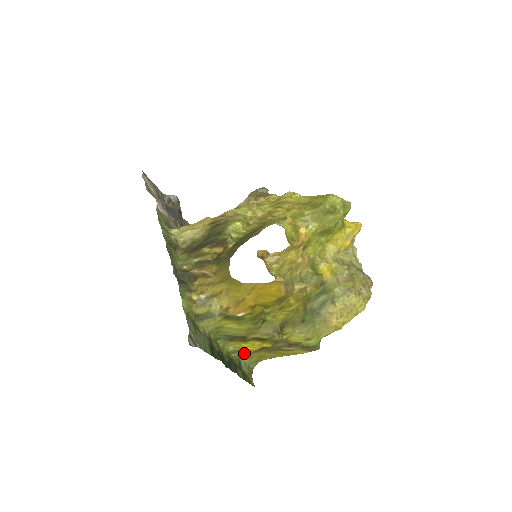
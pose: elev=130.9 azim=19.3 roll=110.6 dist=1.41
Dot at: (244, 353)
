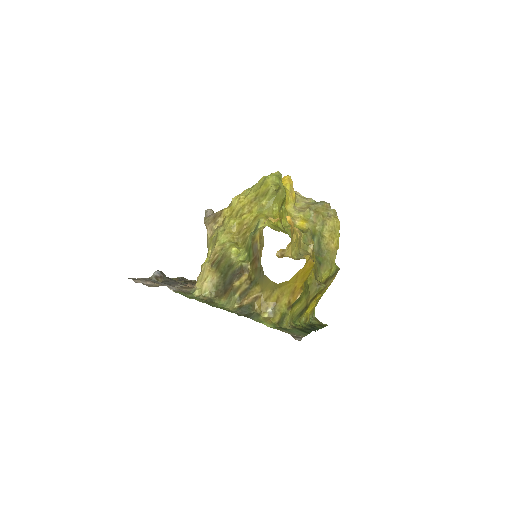
Dot at: (310, 314)
